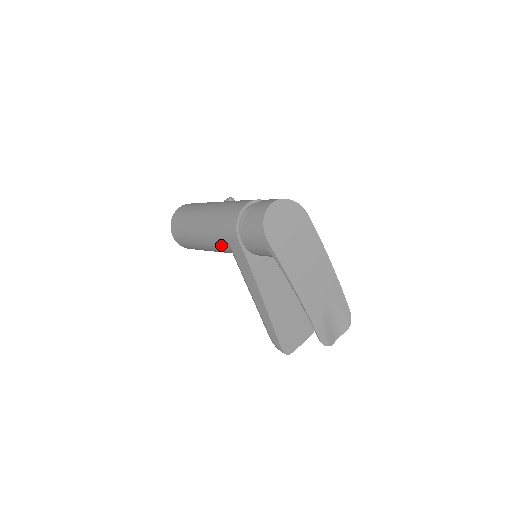
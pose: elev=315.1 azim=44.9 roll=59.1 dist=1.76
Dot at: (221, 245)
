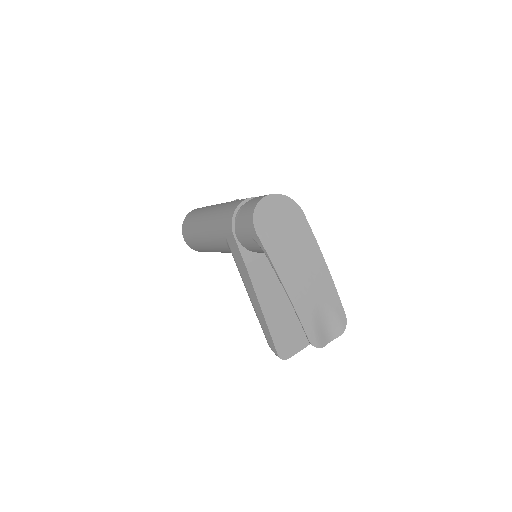
Dot at: (221, 242)
